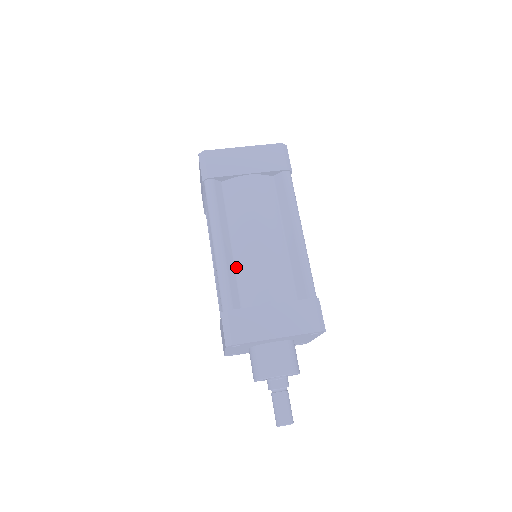
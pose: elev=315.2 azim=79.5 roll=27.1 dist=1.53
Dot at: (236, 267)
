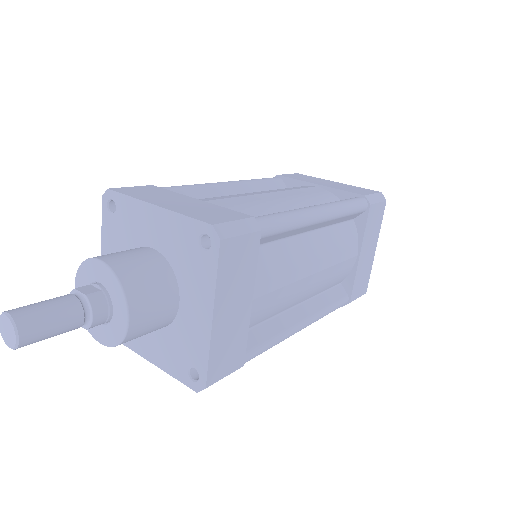
Dot at: occluded
